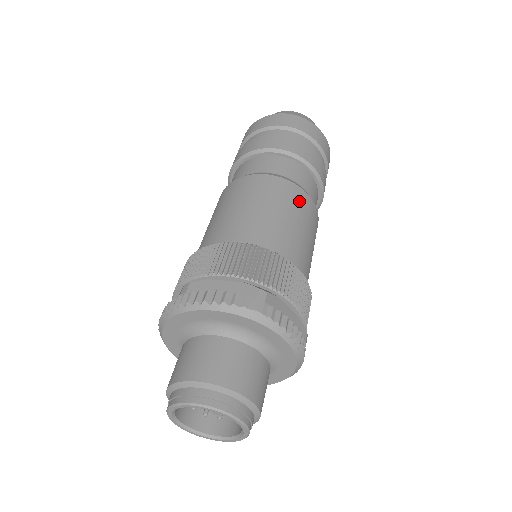
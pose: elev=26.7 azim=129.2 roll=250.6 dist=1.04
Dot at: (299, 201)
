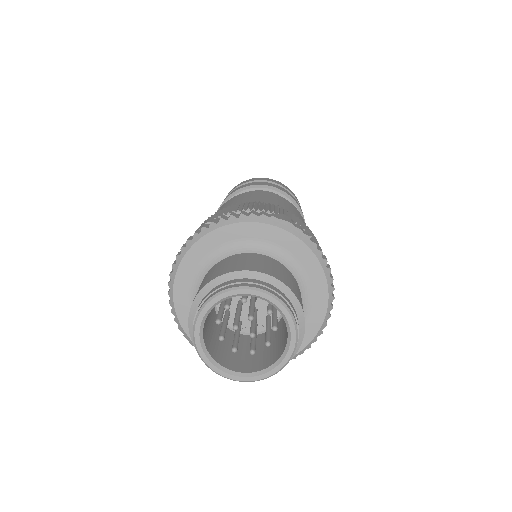
Dot at: (292, 207)
